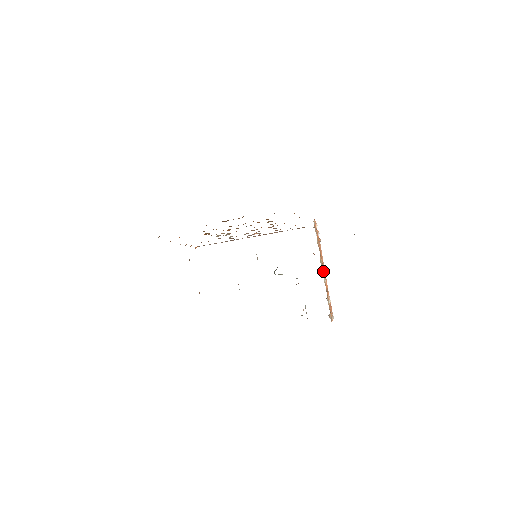
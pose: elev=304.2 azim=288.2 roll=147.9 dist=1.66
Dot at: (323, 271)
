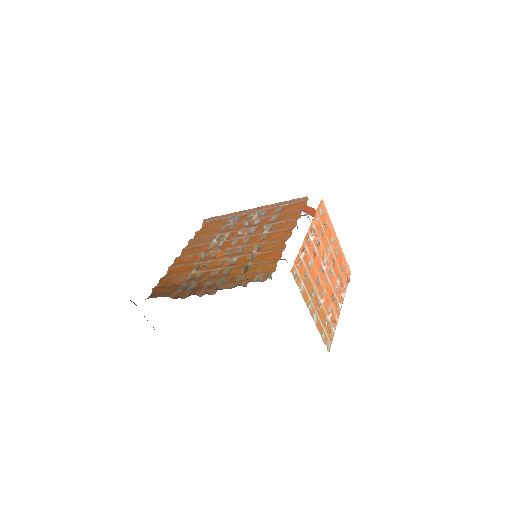
Dot at: (313, 311)
